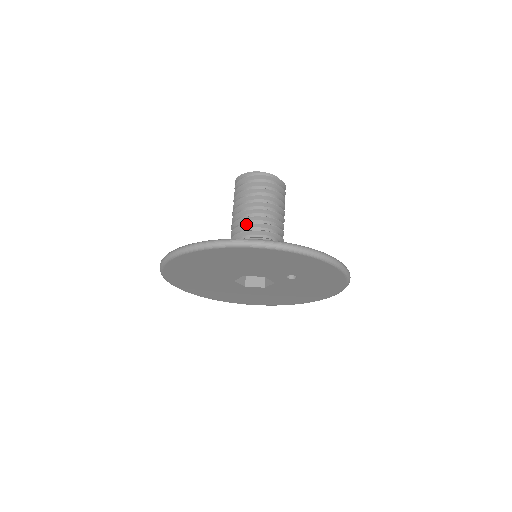
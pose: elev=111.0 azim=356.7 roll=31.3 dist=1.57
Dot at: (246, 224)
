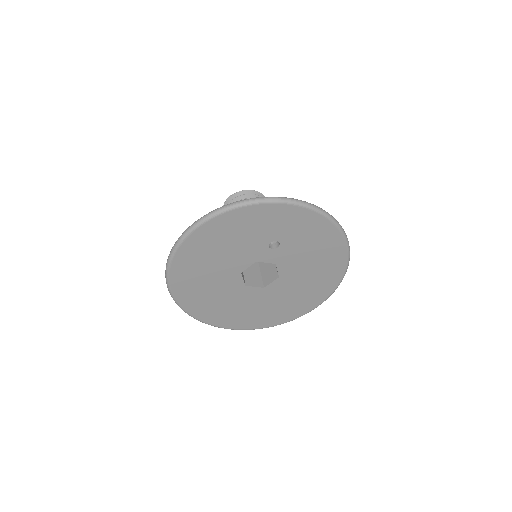
Dot at: occluded
